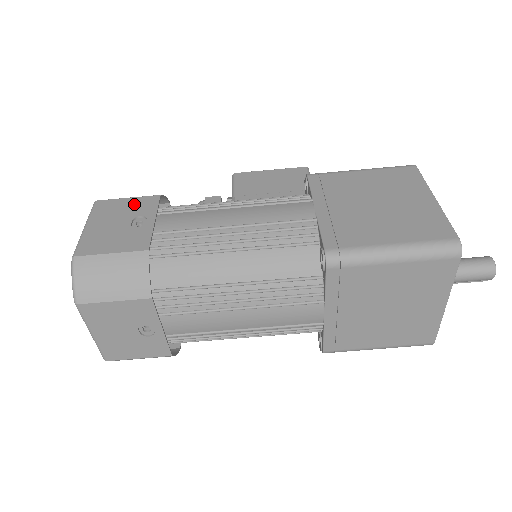
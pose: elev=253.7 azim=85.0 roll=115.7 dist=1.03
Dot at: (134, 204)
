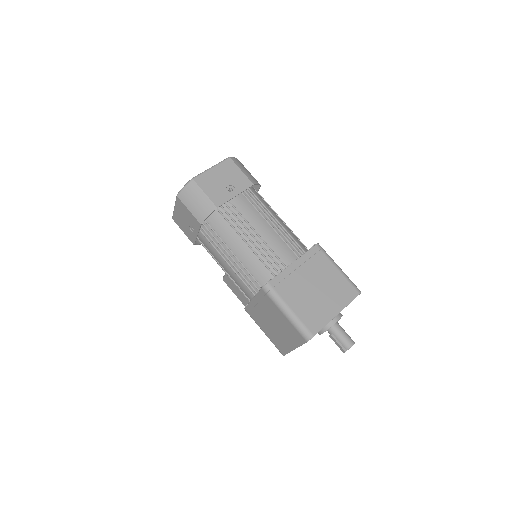
Dot at: occluded
